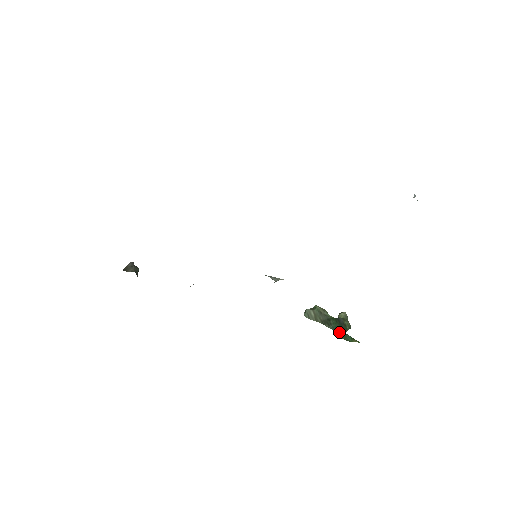
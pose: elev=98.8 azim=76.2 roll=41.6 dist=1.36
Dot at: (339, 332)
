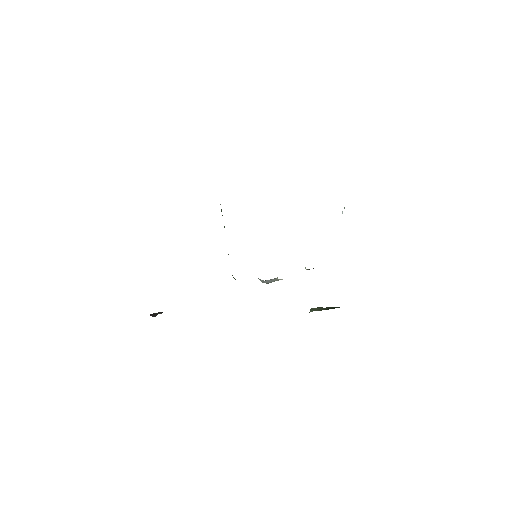
Dot at: occluded
